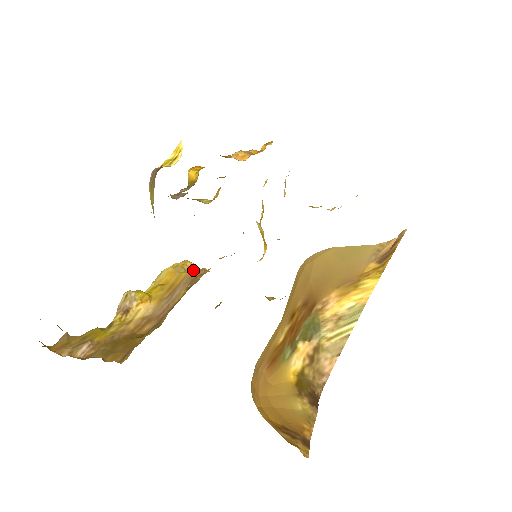
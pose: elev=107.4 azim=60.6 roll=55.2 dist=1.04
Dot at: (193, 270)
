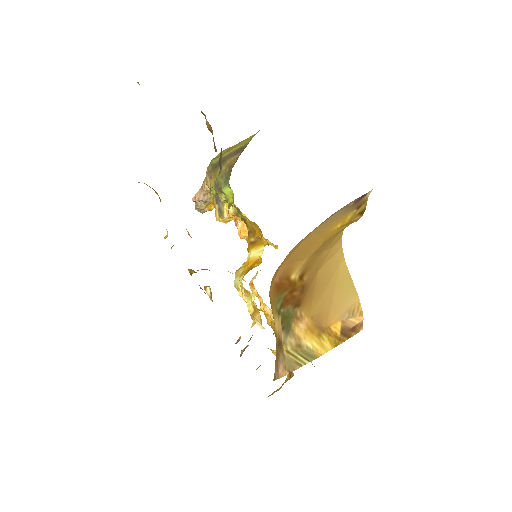
Dot at: occluded
